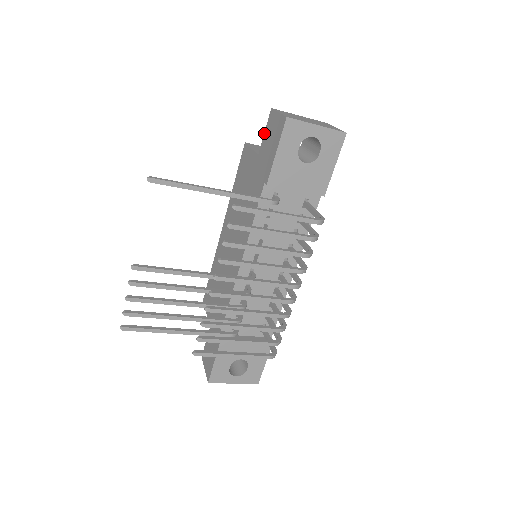
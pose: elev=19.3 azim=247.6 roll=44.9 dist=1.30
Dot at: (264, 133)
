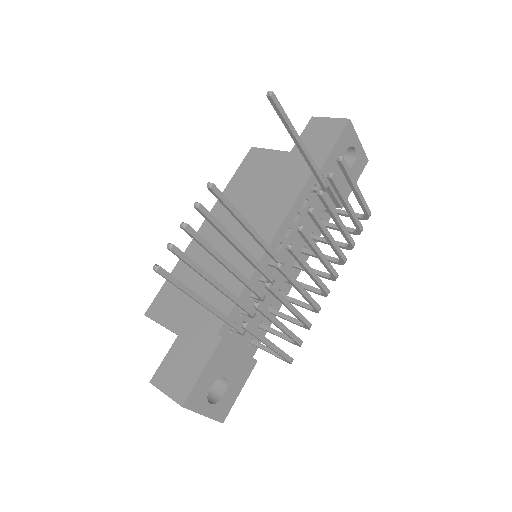
Dot at: (301, 134)
